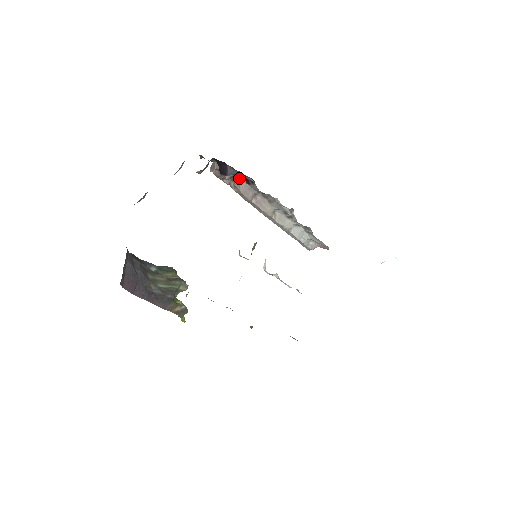
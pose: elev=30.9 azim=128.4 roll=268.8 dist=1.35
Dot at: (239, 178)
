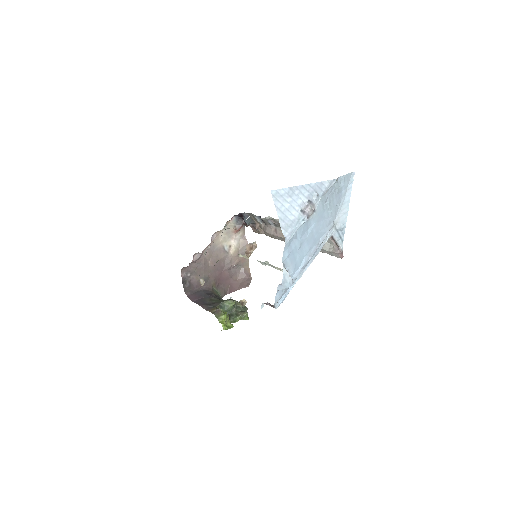
Dot at: (262, 224)
